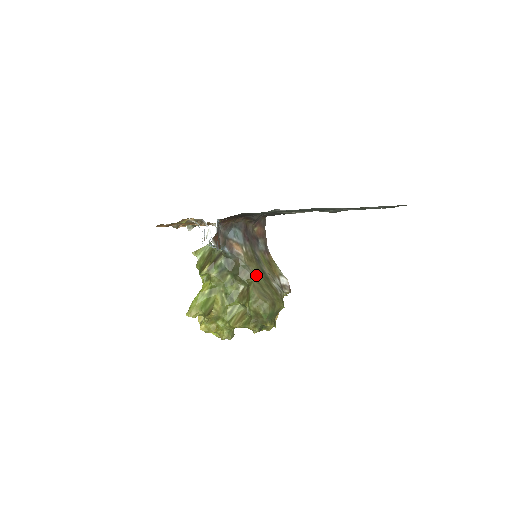
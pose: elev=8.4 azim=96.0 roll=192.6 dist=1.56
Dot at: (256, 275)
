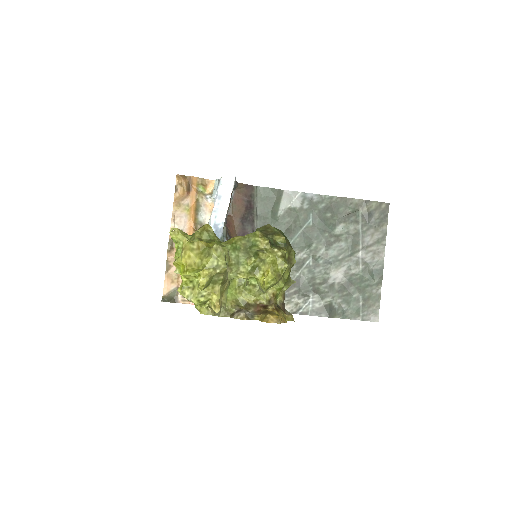
Dot at: occluded
